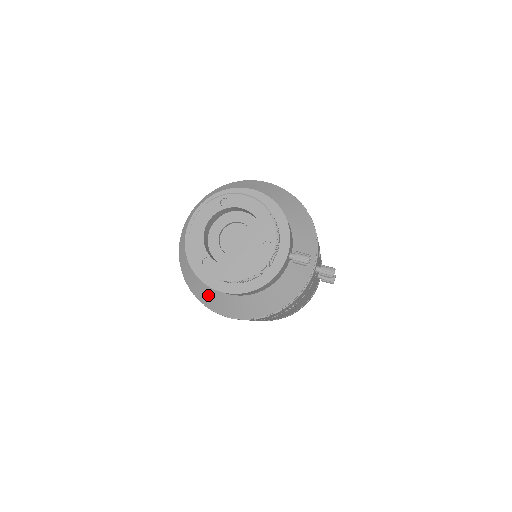
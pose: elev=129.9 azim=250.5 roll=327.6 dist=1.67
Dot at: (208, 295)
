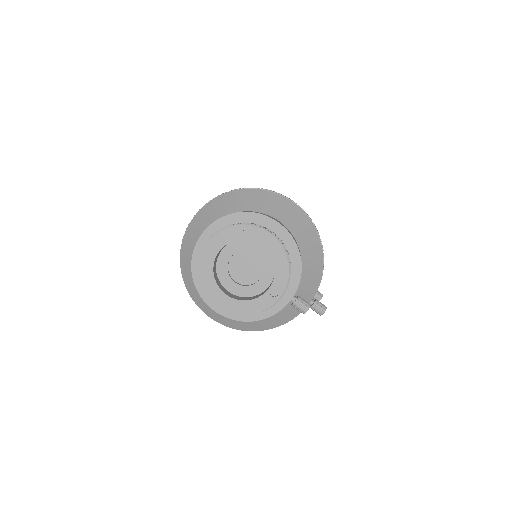
Dot at: occluded
